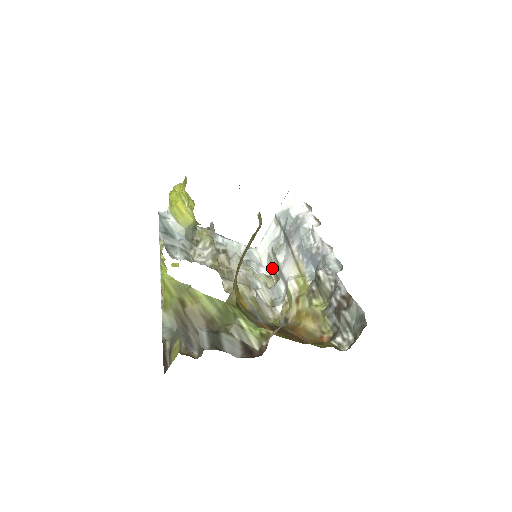
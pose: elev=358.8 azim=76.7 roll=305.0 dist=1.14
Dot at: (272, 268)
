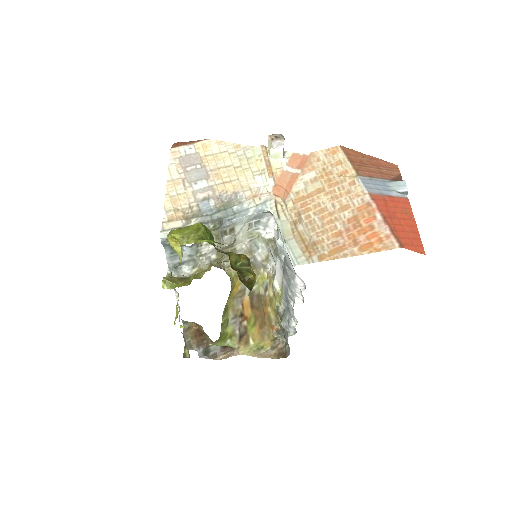
Dot at: (276, 239)
